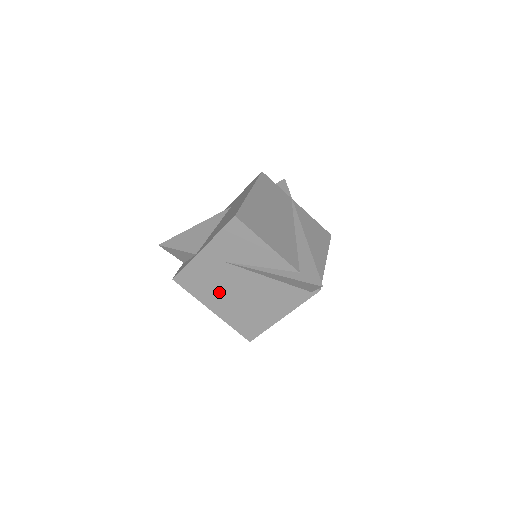
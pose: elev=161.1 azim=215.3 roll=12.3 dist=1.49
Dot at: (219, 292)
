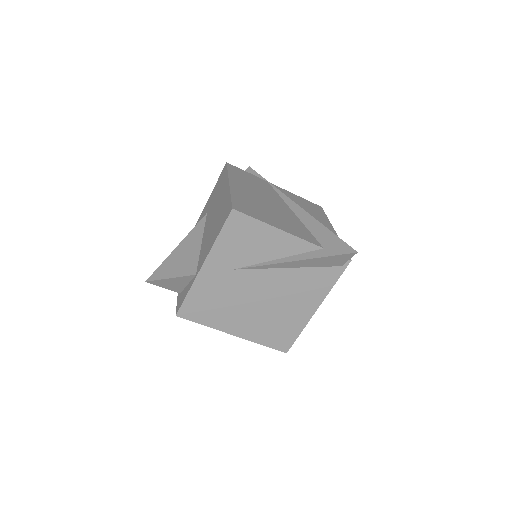
Dot at: (236, 309)
